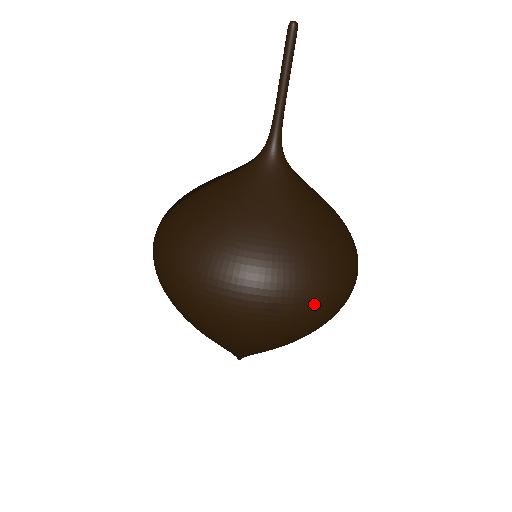
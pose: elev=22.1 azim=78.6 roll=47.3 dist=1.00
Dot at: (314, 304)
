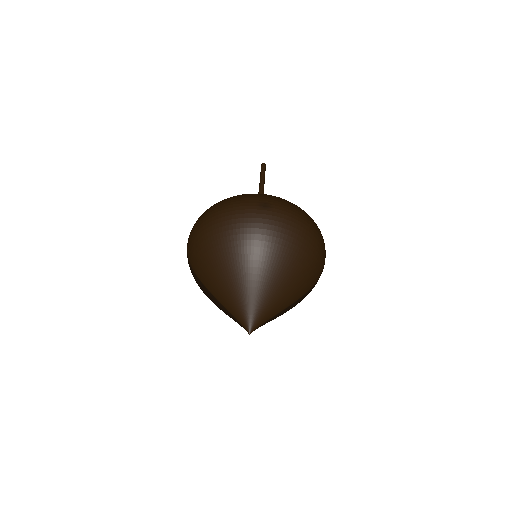
Dot at: (291, 212)
